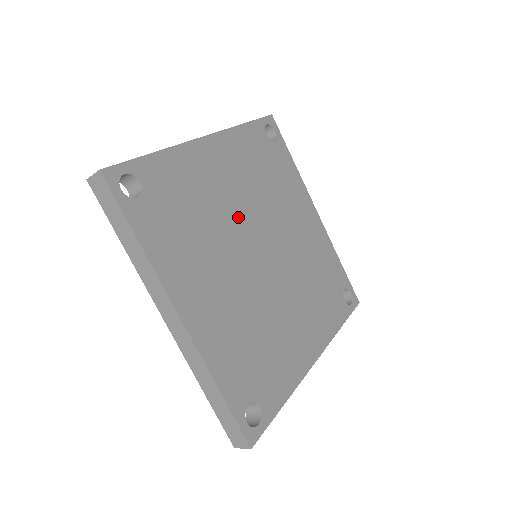
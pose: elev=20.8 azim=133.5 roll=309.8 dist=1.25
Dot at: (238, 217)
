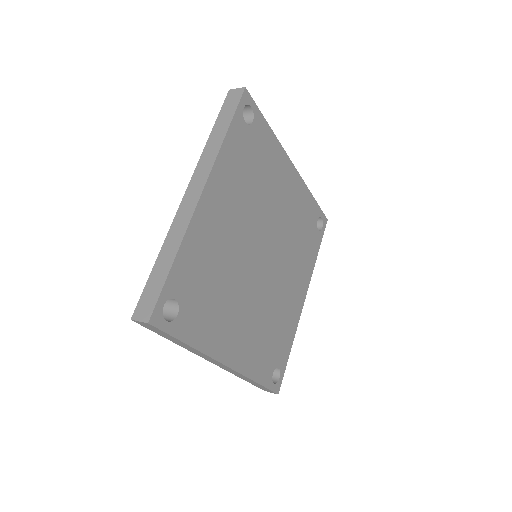
Dot at: (242, 245)
